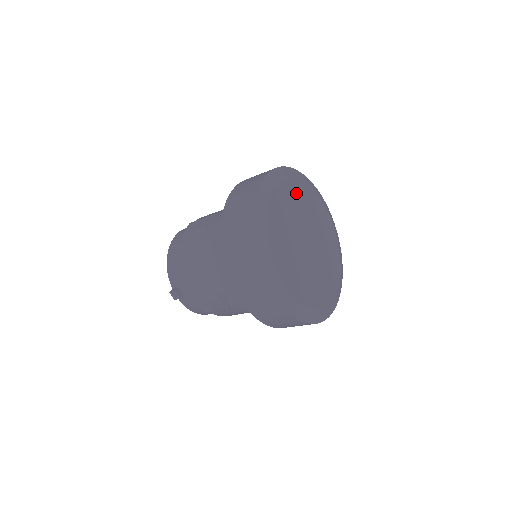
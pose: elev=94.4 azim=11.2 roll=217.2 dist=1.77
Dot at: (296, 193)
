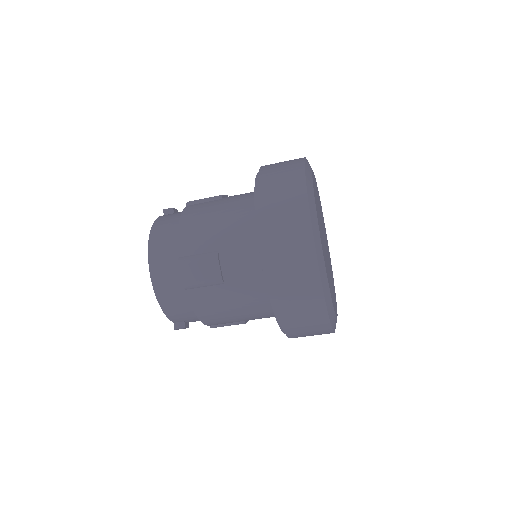
Dot at: (317, 207)
